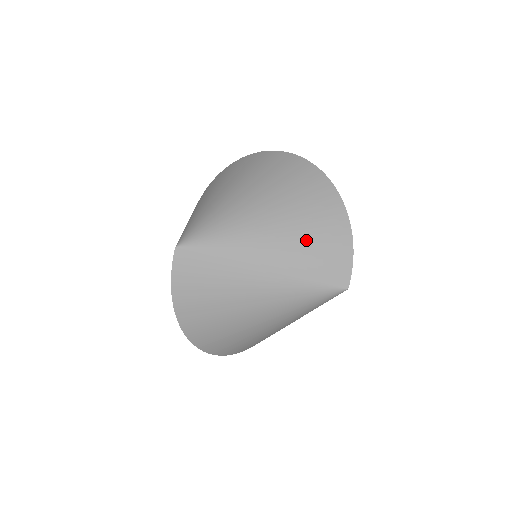
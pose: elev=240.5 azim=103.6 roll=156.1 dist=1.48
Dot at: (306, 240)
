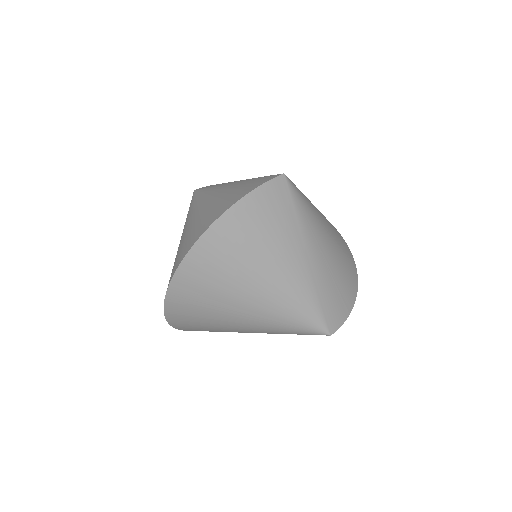
Dot at: (337, 274)
